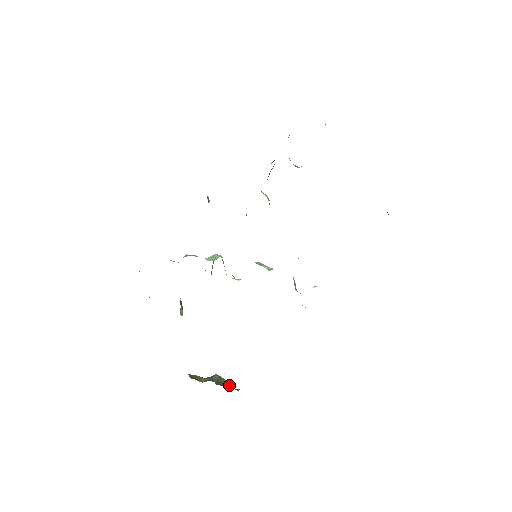
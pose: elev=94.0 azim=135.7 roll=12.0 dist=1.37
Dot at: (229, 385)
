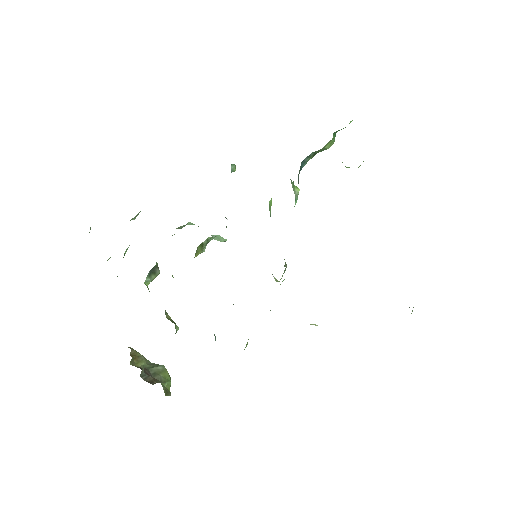
Dot at: occluded
